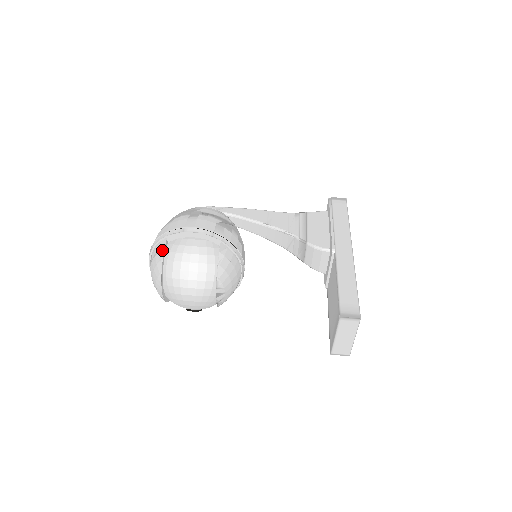
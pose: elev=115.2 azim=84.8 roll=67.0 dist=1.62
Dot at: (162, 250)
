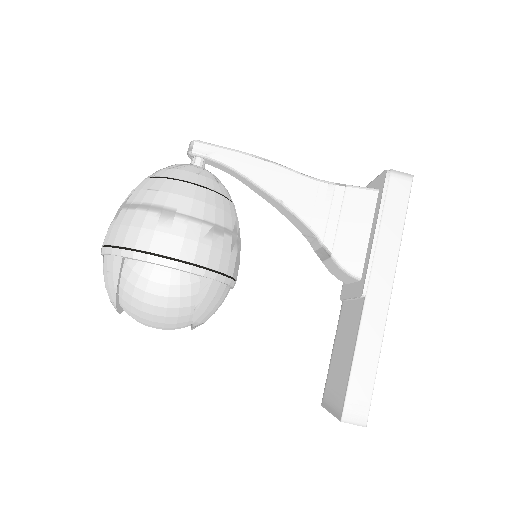
Dot at: (115, 275)
